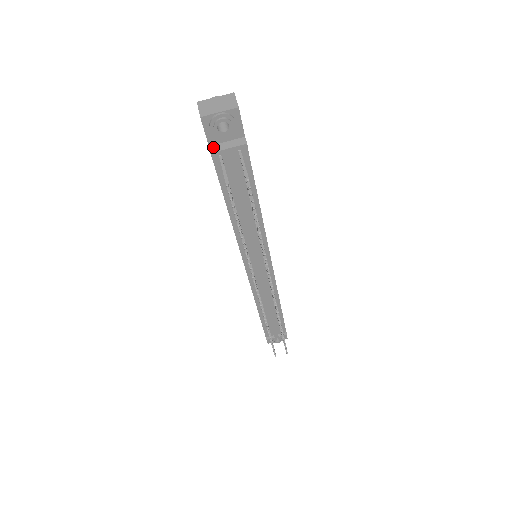
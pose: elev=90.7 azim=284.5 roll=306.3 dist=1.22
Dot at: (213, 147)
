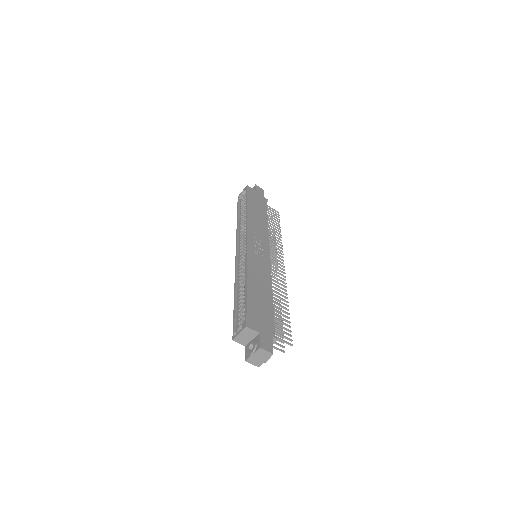
Dot at: occluded
